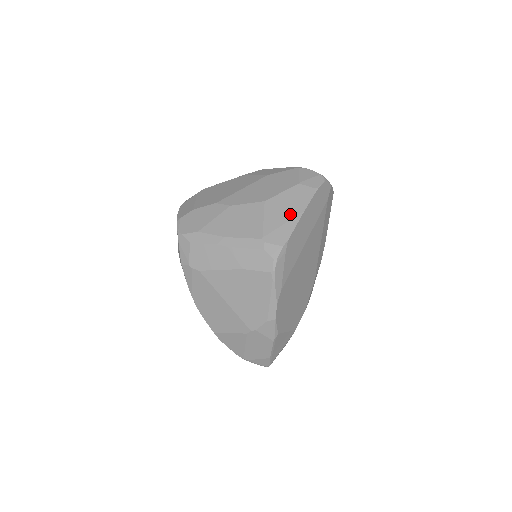
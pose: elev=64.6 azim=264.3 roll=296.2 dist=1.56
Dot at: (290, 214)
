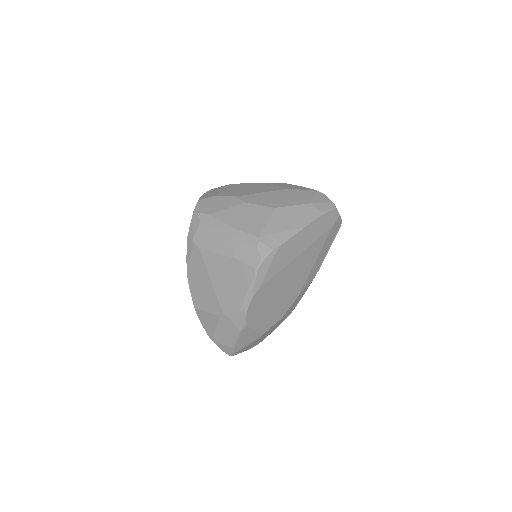
Dot at: (291, 226)
